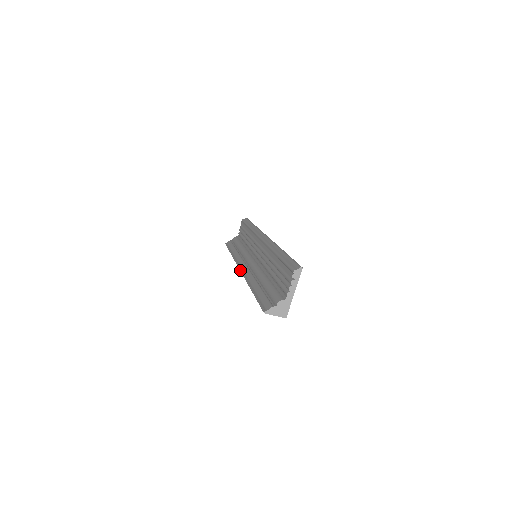
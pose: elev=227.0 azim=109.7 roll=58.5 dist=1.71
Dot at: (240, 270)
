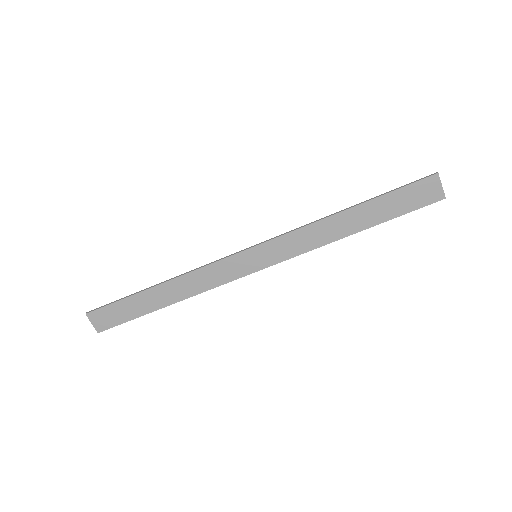
Dot at: (257, 244)
